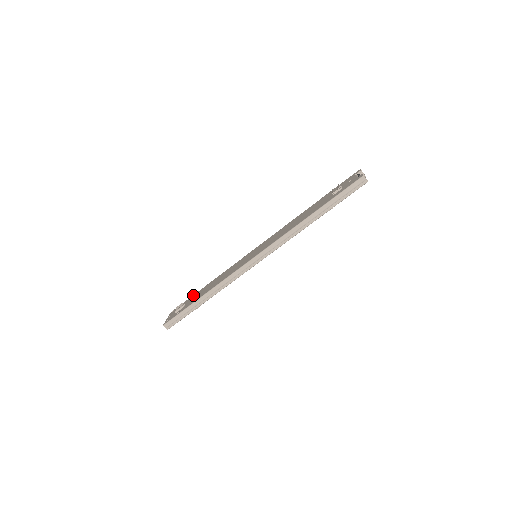
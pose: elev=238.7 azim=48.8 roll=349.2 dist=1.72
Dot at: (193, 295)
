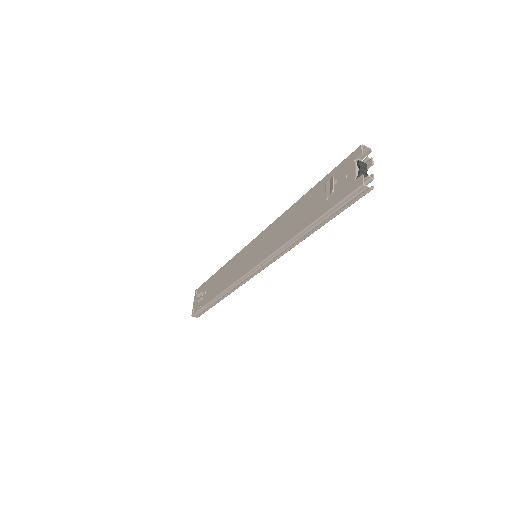
Dot at: (208, 280)
